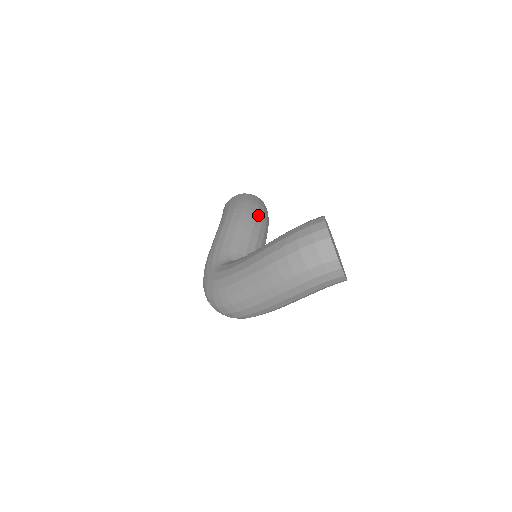
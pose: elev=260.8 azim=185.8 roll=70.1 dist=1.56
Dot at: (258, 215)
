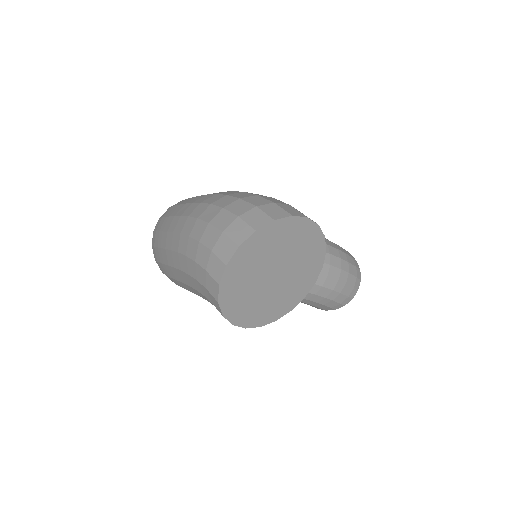
Dot at: (327, 266)
